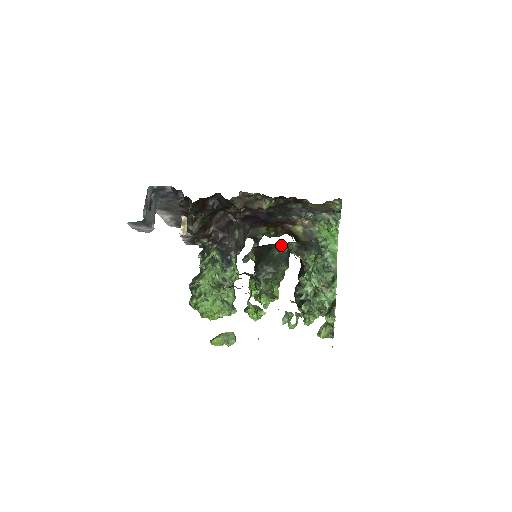
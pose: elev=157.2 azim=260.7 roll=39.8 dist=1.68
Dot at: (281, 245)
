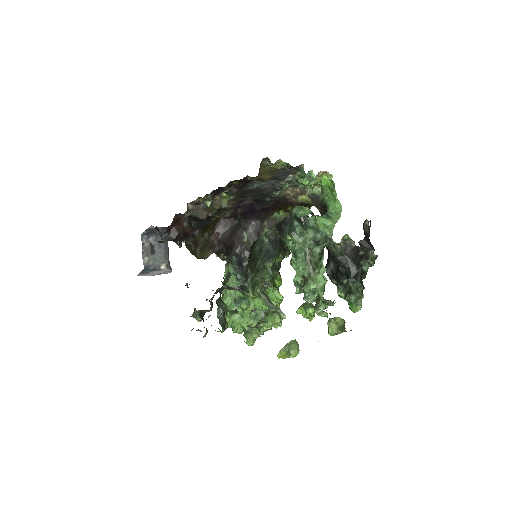
Dot at: (262, 236)
